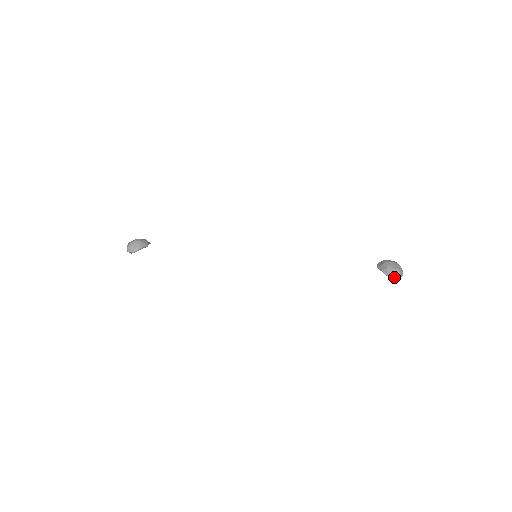
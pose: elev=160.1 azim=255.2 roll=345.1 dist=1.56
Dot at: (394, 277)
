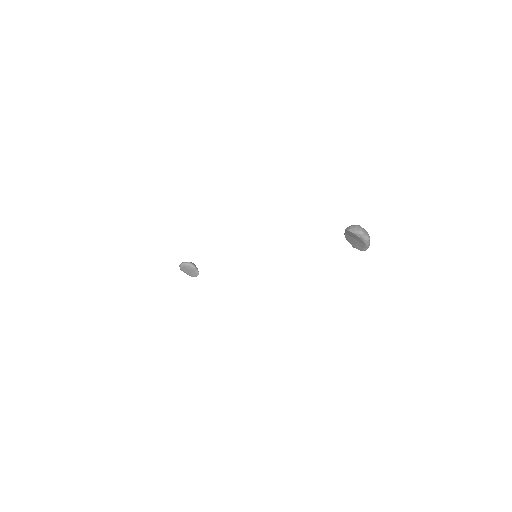
Dot at: (352, 229)
